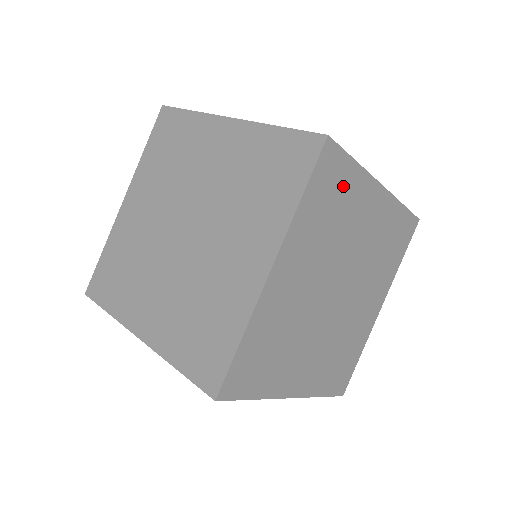
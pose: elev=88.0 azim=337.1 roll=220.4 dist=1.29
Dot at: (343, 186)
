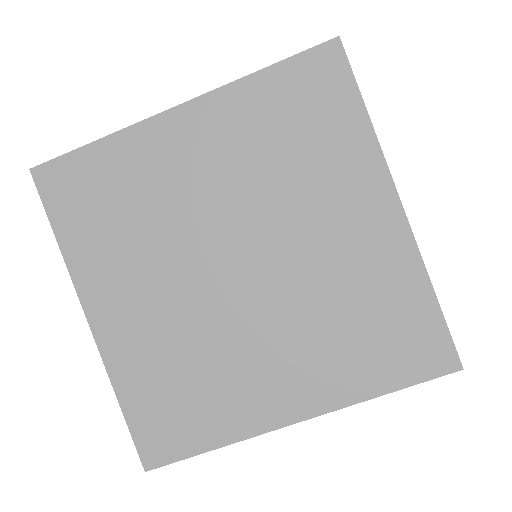
Dot at: occluded
